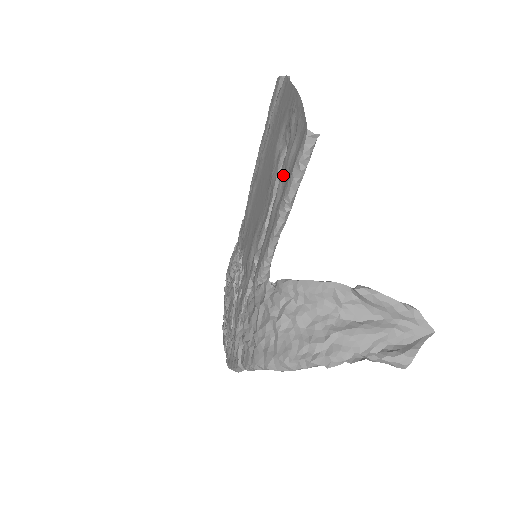
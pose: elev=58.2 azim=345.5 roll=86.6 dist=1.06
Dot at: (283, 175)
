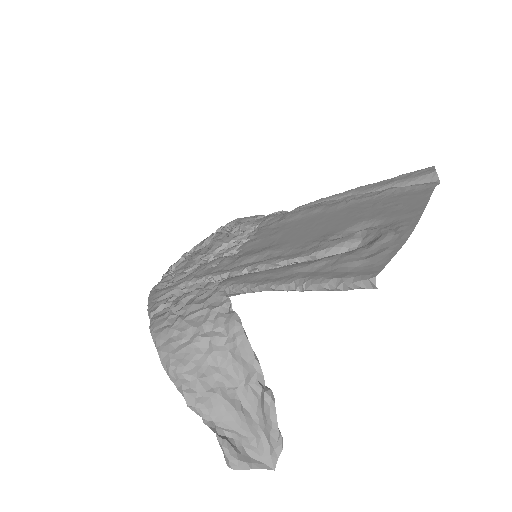
Dot at: (329, 262)
